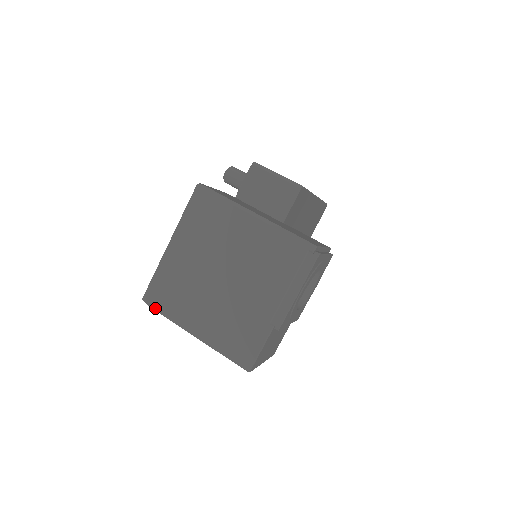
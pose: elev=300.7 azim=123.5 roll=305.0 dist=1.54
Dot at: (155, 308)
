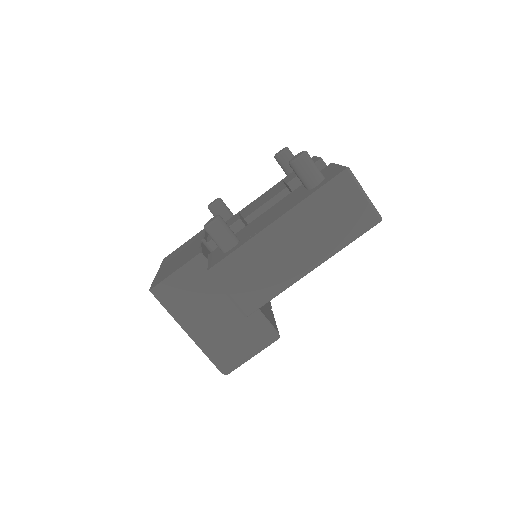
Dot at: occluded
